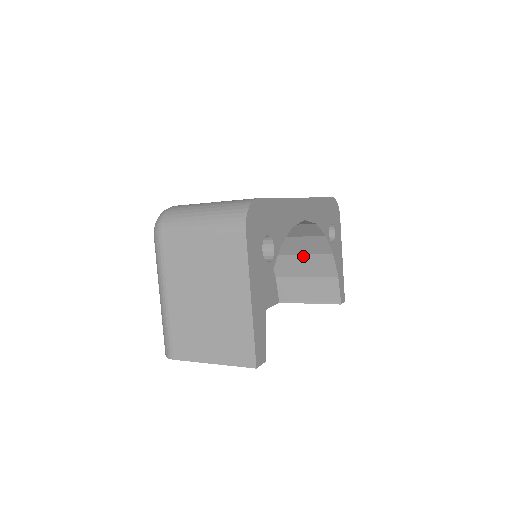
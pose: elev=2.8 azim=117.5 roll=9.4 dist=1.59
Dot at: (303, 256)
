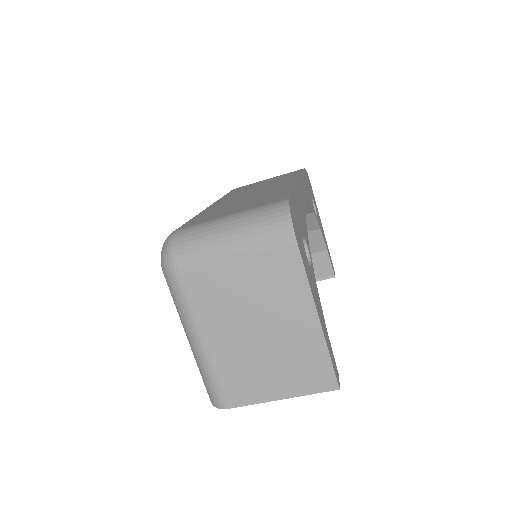
Dot at: occluded
